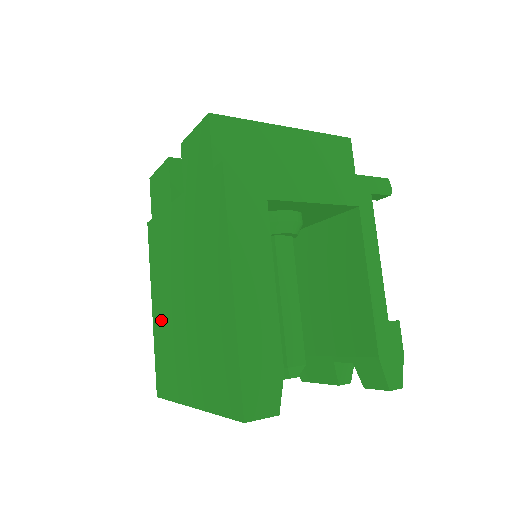
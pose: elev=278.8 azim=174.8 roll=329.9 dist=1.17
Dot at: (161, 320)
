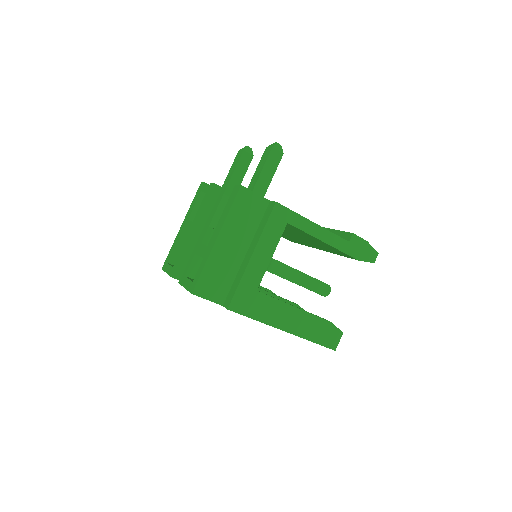
Dot at: occluded
